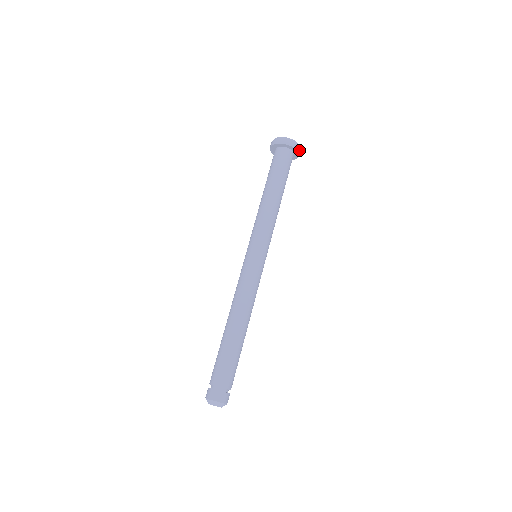
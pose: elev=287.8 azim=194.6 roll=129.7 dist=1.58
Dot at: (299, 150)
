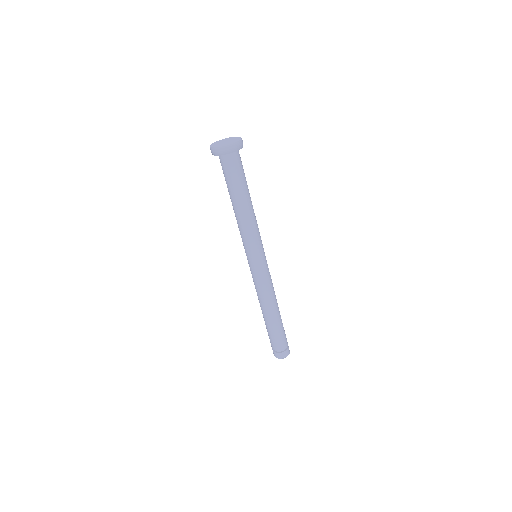
Dot at: occluded
